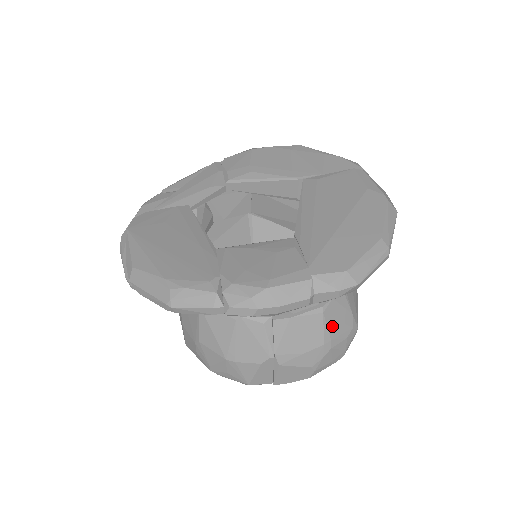
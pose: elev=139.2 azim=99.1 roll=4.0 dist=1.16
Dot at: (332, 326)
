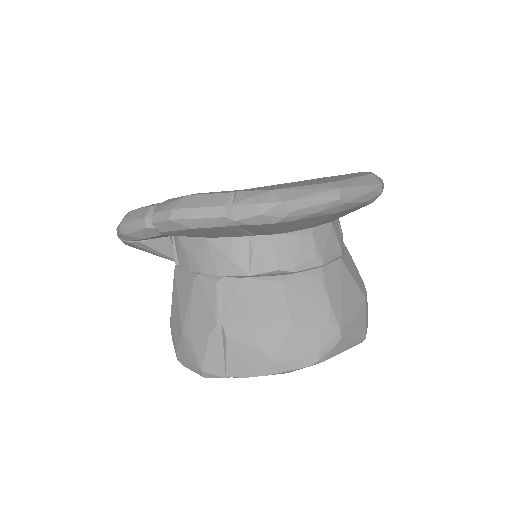
Dot at: (295, 304)
